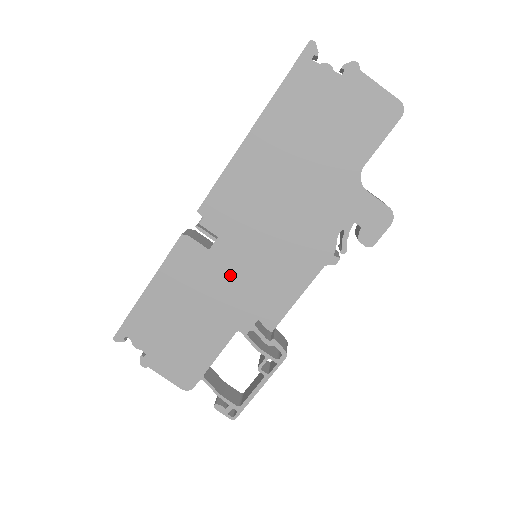
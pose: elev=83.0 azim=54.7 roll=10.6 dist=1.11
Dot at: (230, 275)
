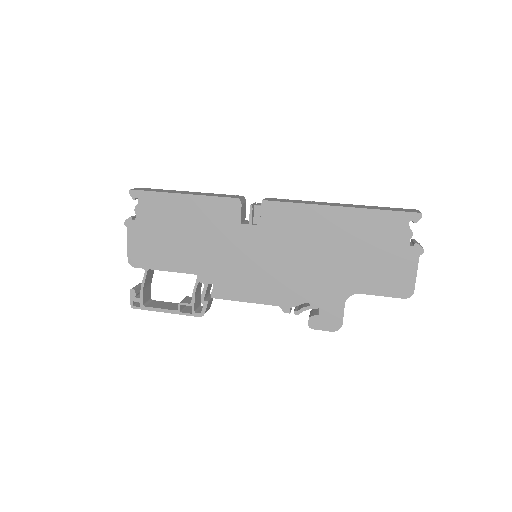
Dot at: (232, 248)
